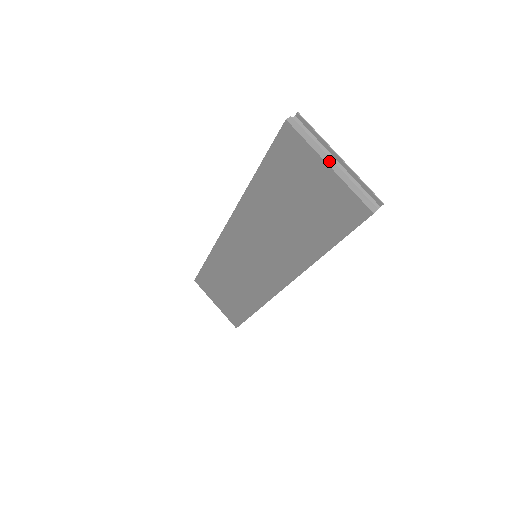
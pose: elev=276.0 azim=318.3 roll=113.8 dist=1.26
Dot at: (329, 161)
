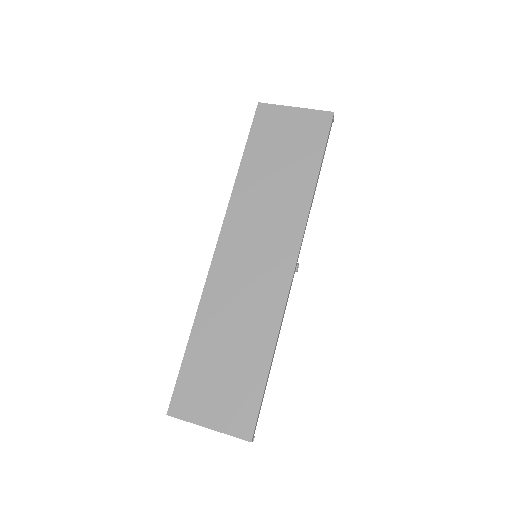
Dot at: (293, 108)
